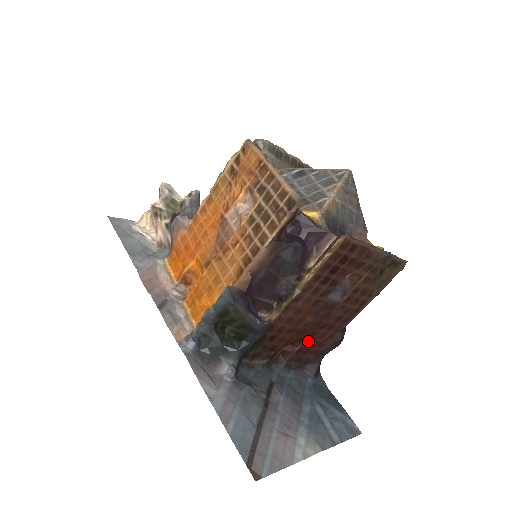
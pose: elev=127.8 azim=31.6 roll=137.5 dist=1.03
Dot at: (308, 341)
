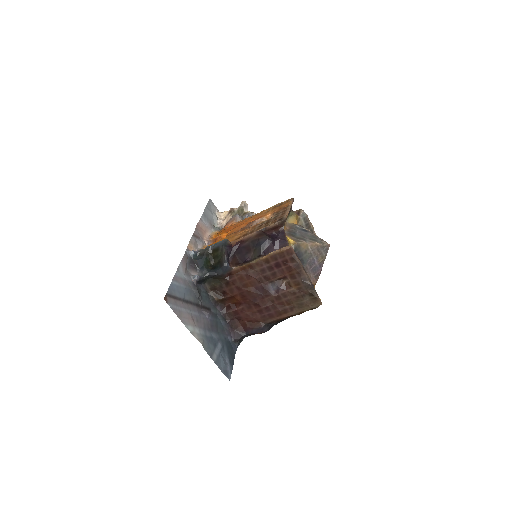
Dot at: (244, 310)
